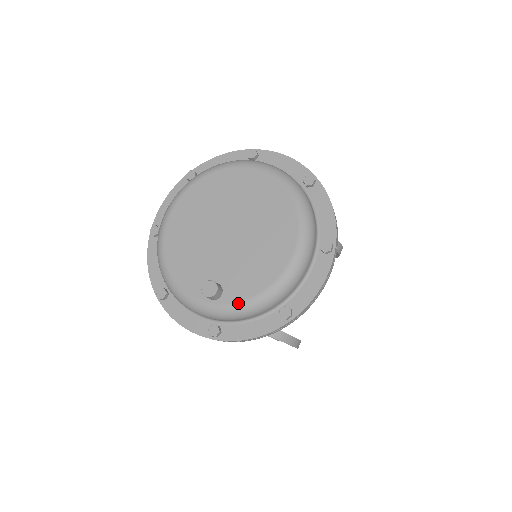
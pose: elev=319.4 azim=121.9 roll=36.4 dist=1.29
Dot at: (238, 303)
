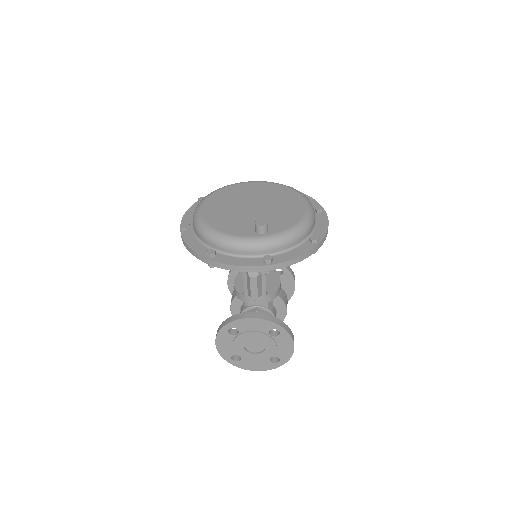
Dot at: (283, 231)
